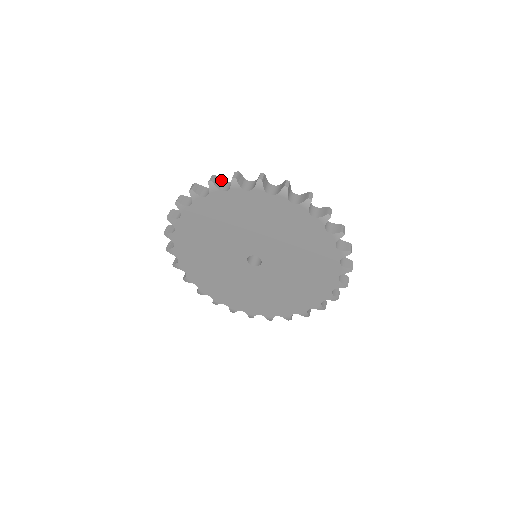
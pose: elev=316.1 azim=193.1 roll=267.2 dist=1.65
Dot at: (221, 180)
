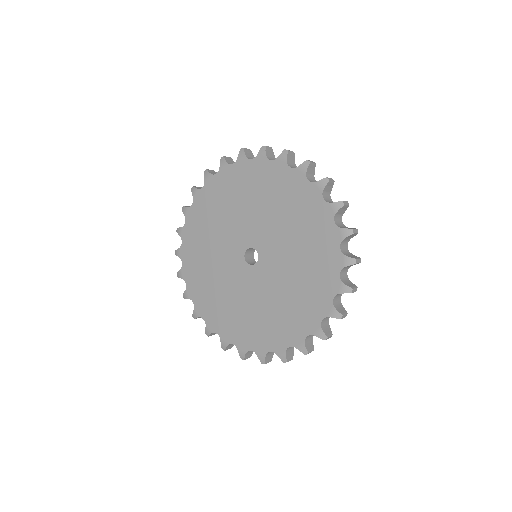
Dot at: occluded
